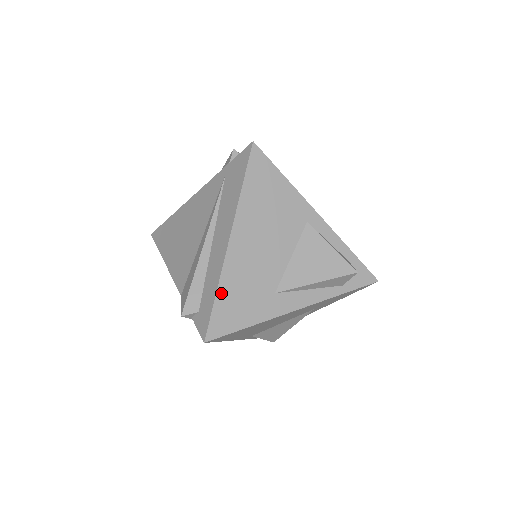
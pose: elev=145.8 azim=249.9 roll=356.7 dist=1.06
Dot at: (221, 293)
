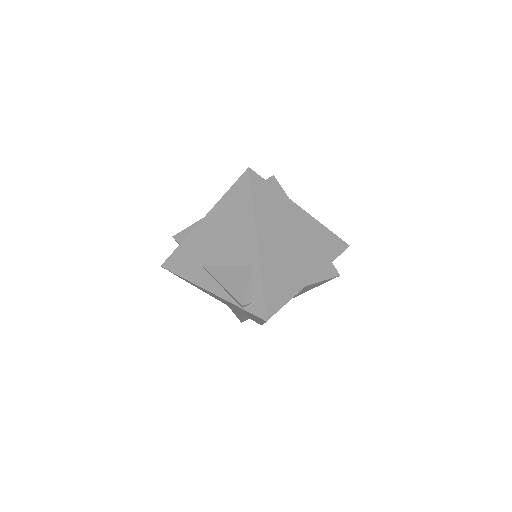
Dot at: occluded
